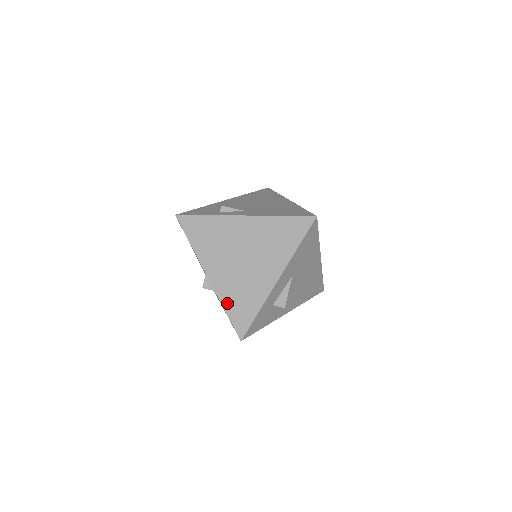
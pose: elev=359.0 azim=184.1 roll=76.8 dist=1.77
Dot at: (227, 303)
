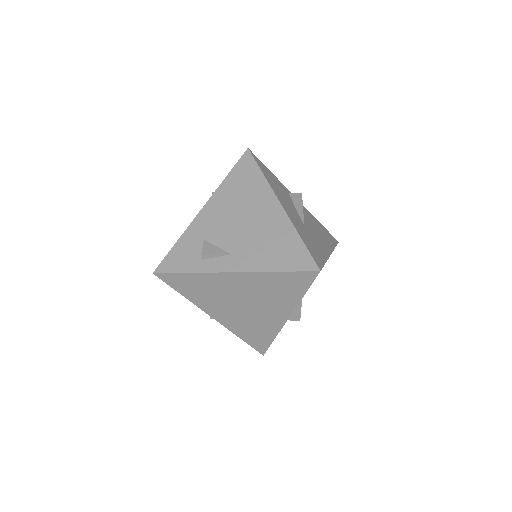
Dot at: (240, 334)
